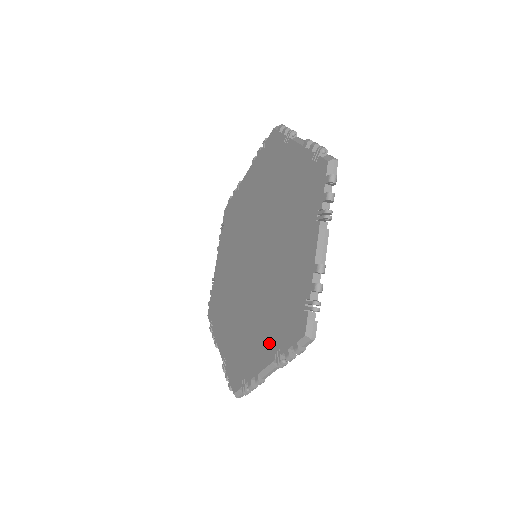
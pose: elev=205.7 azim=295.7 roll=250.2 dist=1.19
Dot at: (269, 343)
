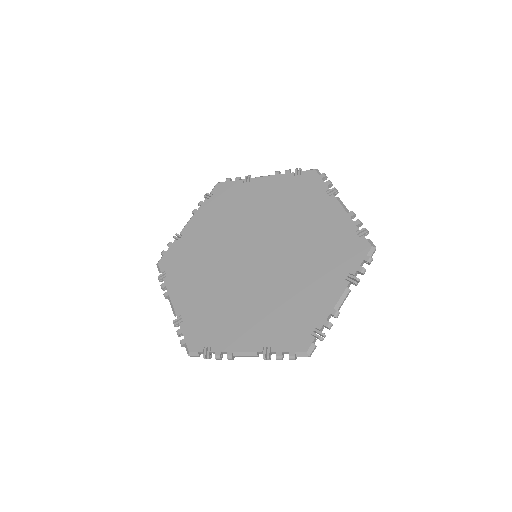
Dot at: (257, 336)
